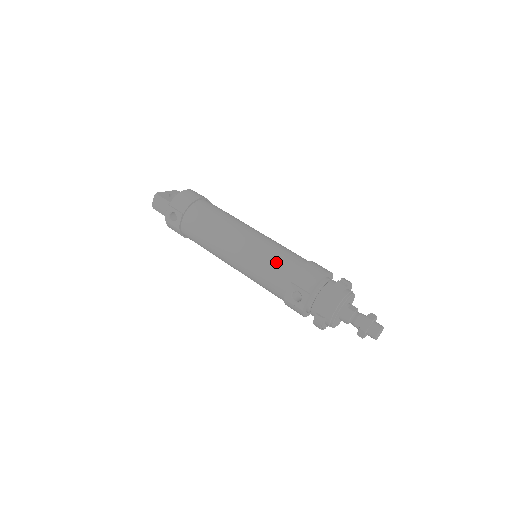
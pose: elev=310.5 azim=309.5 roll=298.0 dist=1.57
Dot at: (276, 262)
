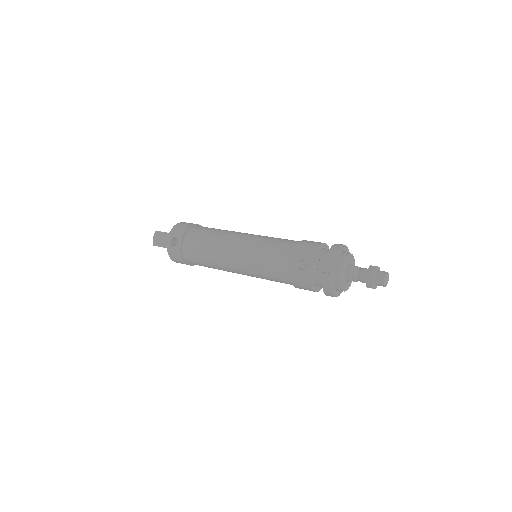
Dot at: (276, 245)
